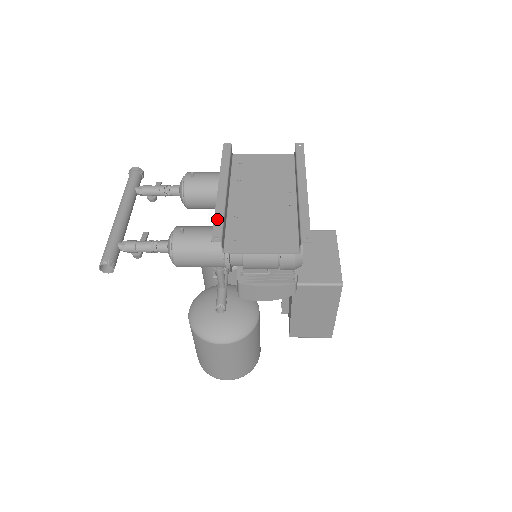
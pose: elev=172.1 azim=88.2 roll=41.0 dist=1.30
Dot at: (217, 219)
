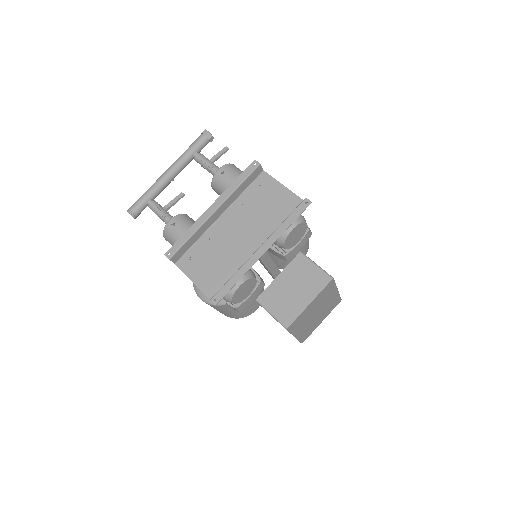
Dot at: (183, 237)
